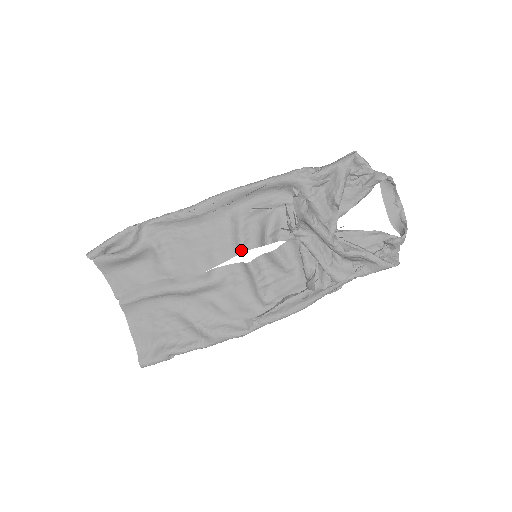
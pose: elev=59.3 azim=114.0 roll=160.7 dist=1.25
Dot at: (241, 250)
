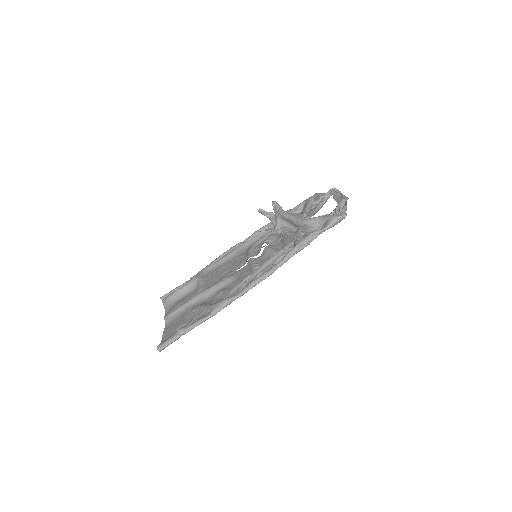
Dot at: (248, 258)
